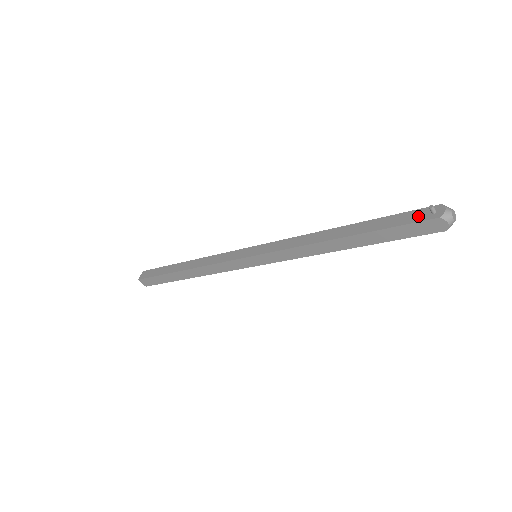
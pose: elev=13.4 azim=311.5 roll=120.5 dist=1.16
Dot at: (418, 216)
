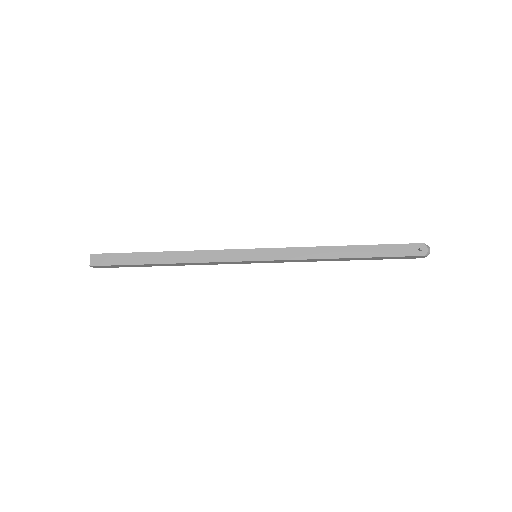
Dot at: (409, 251)
